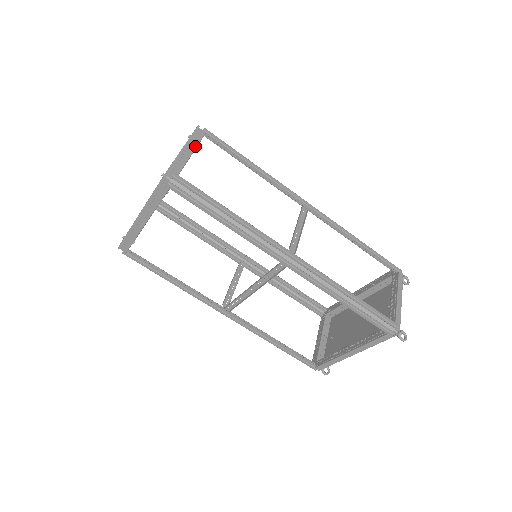
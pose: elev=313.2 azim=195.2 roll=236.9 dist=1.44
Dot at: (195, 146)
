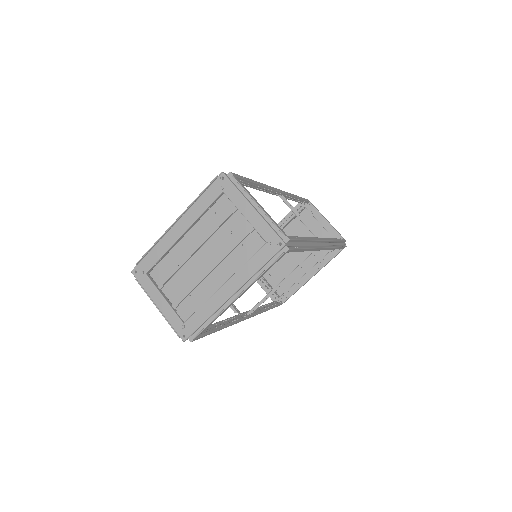
Dot at: (253, 198)
